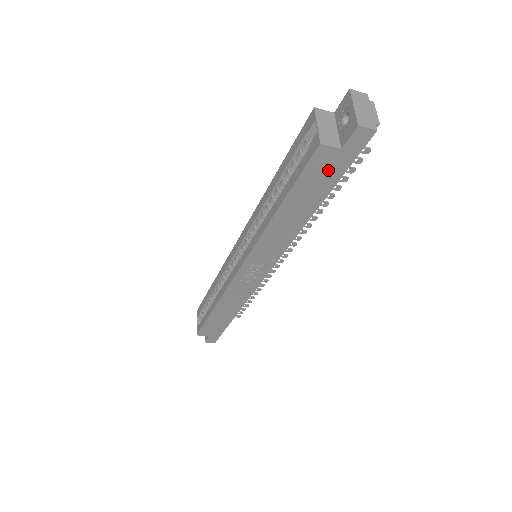
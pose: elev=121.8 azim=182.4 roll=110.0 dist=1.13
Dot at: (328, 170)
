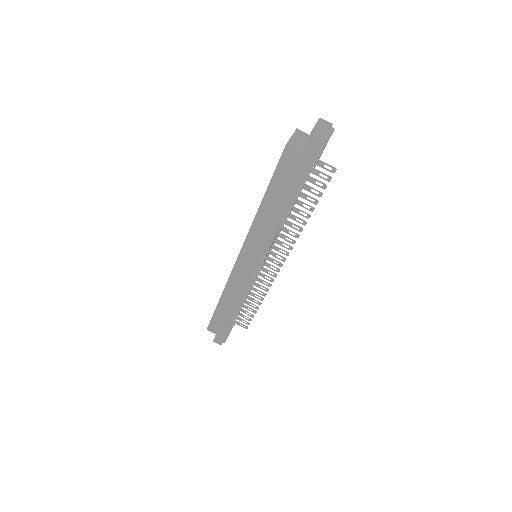
Dot at: (294, 171)
